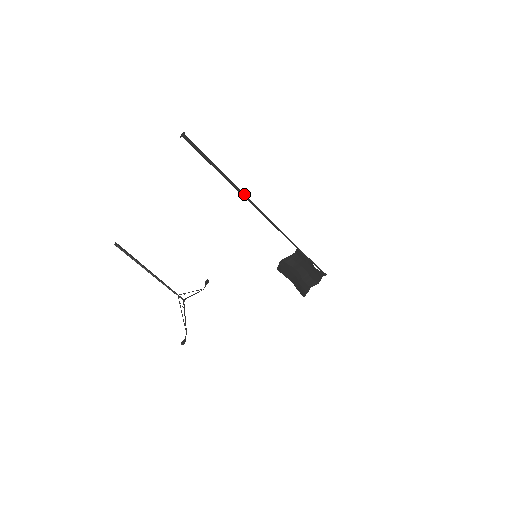
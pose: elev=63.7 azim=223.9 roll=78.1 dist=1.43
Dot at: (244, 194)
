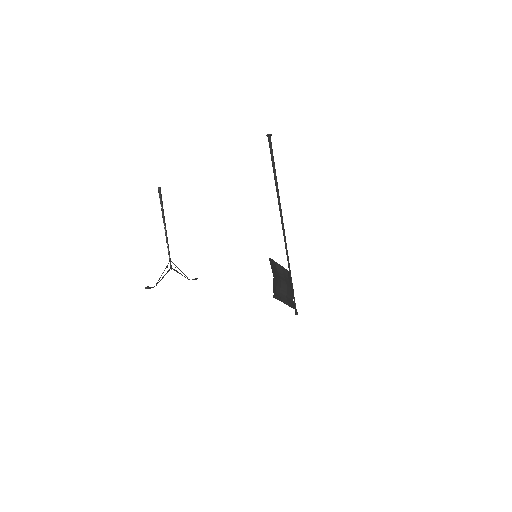
Dot at: occluded
